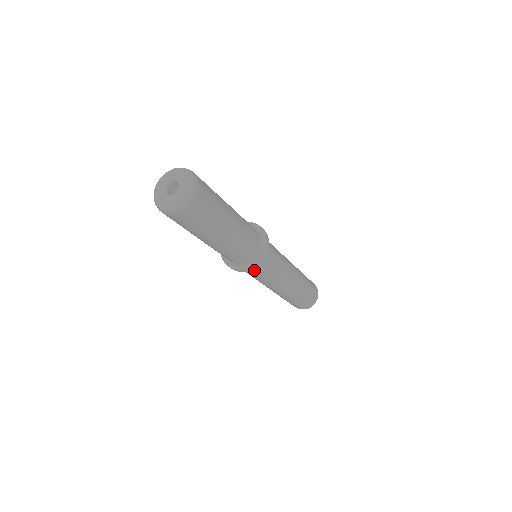
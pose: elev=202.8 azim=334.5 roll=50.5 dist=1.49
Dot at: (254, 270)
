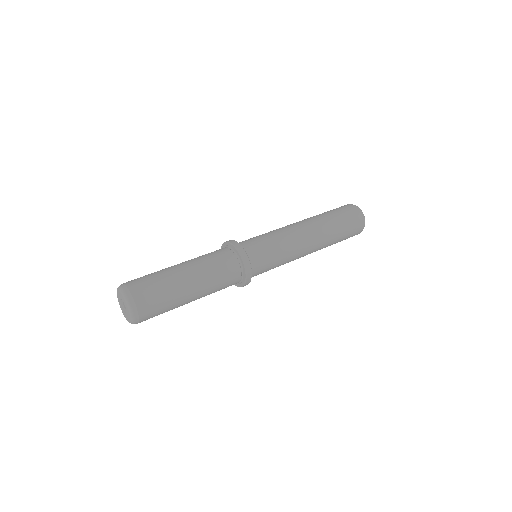
Dot at: occluded
